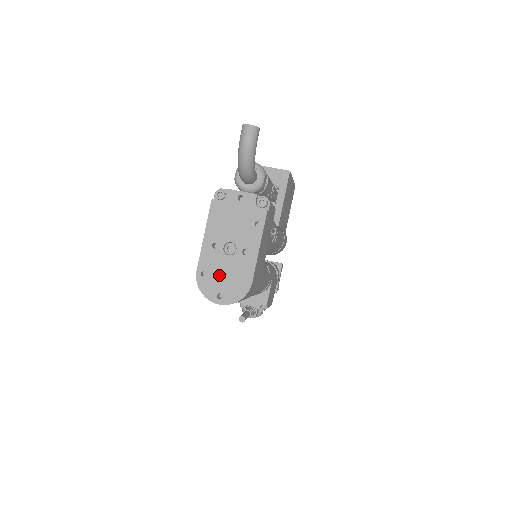
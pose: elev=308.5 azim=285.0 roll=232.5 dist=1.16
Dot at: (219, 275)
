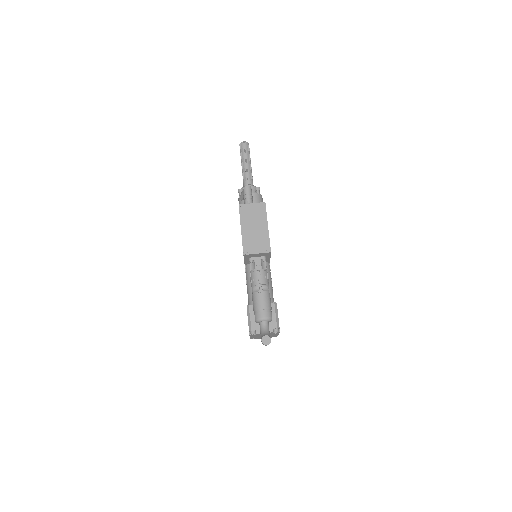
Dot at: occluded
